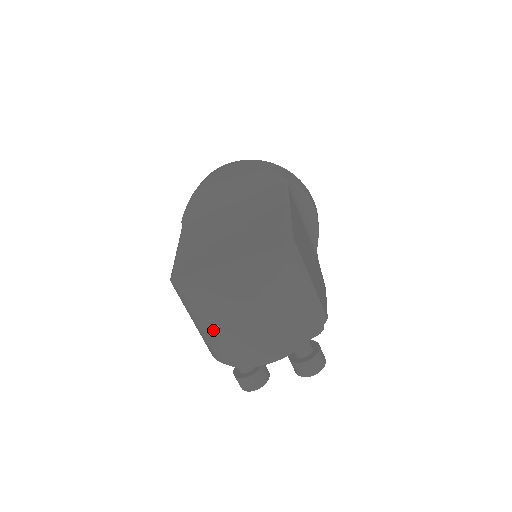
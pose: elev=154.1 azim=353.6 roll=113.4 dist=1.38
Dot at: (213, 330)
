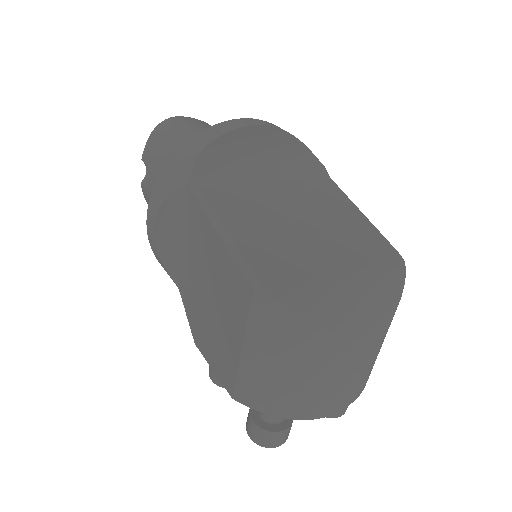
Dot at: (311, 372)
